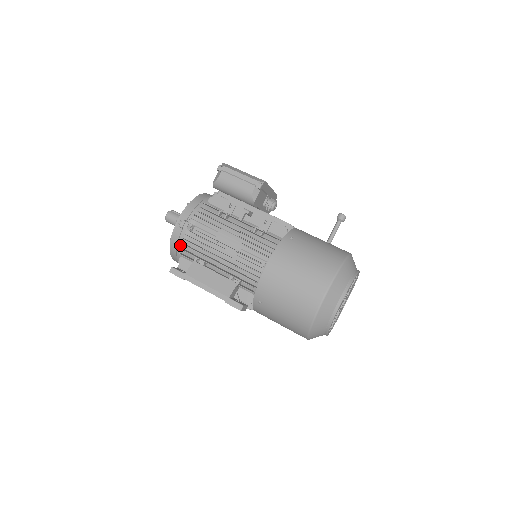
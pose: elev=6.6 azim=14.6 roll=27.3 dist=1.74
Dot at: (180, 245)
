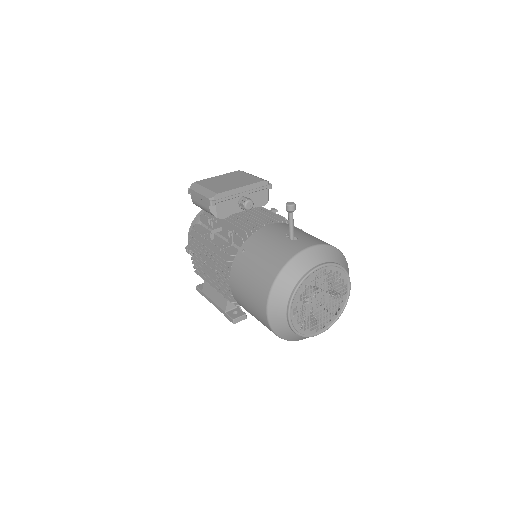
Dot at: occluded
